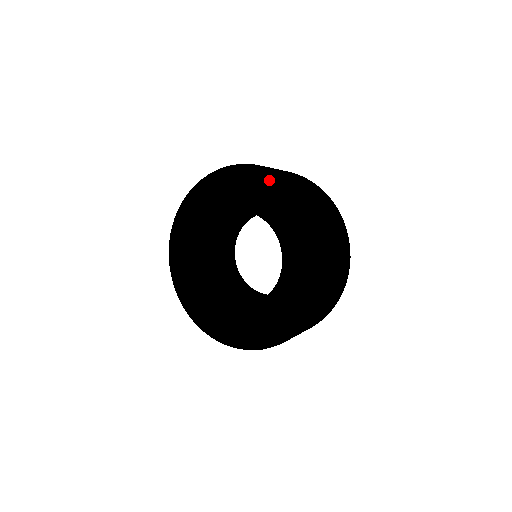
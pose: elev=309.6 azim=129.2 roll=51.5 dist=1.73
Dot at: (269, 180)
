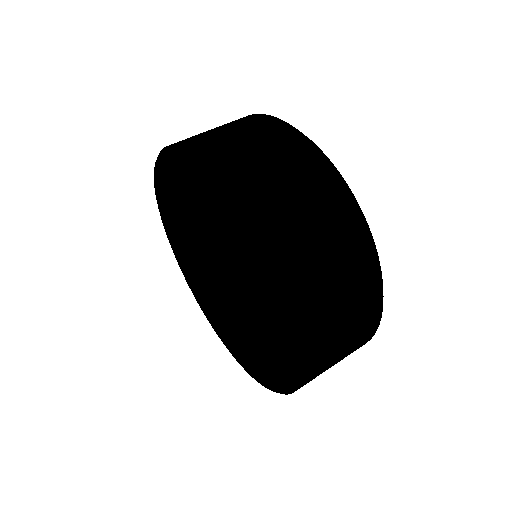
Dot at: (179, 166)
